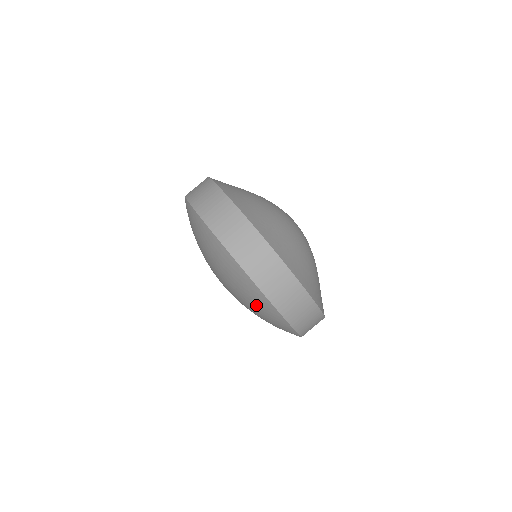
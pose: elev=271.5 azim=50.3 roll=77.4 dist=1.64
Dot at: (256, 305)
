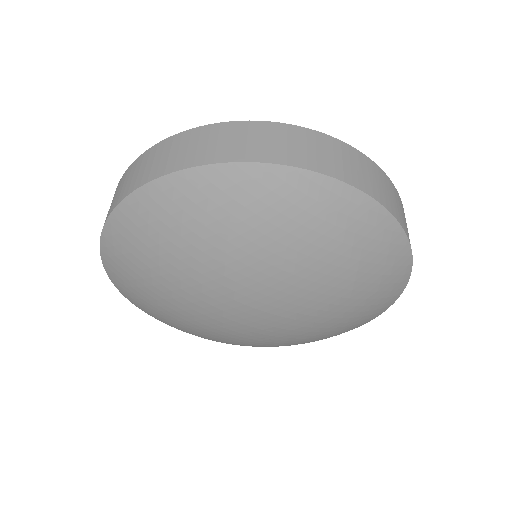
Dot at: (375, 279)
